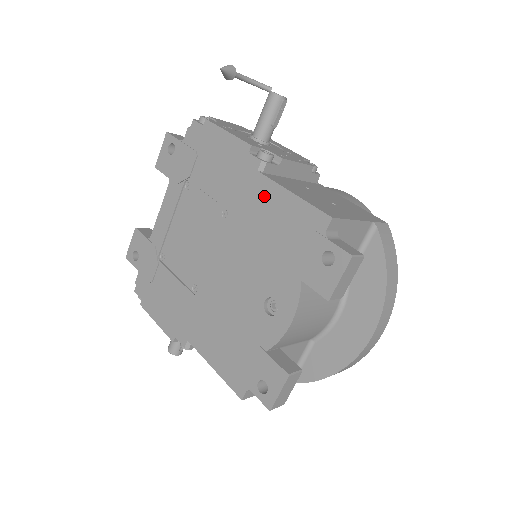
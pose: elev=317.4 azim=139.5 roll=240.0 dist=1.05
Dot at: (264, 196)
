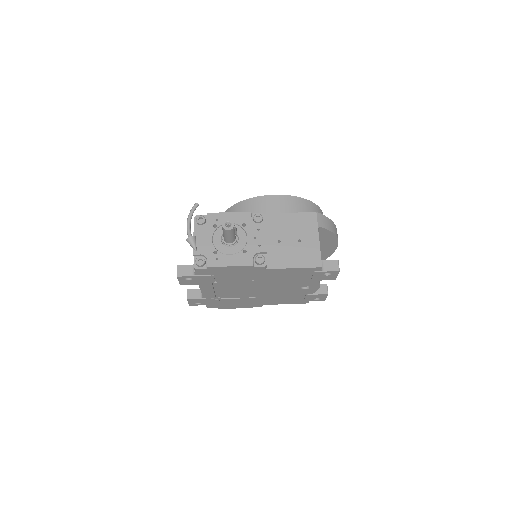
Dot at: (276, 273)
